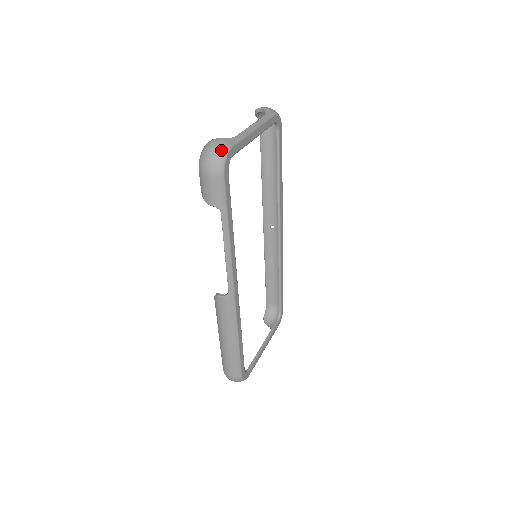
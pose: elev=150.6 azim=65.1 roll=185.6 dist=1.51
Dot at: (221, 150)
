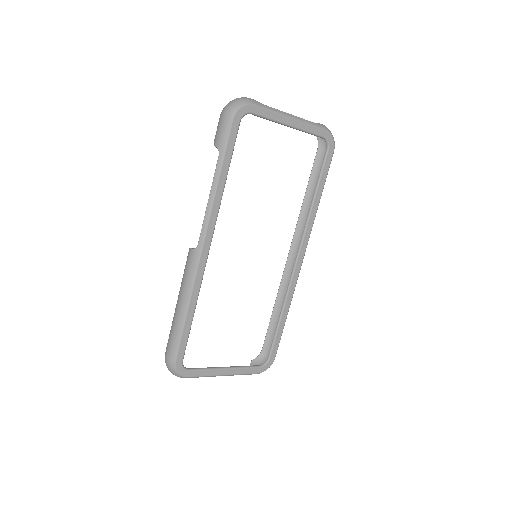
Dot at: (242, 100)
